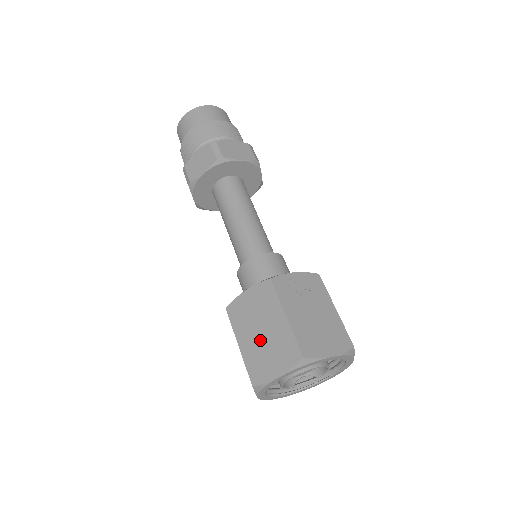
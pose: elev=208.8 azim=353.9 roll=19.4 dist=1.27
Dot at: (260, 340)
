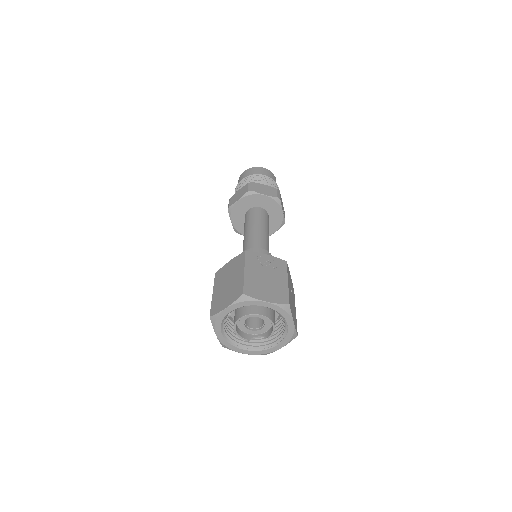
Dot at: (225, 288)
